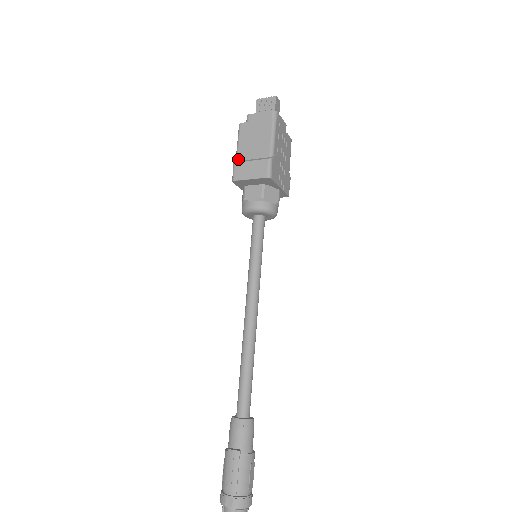
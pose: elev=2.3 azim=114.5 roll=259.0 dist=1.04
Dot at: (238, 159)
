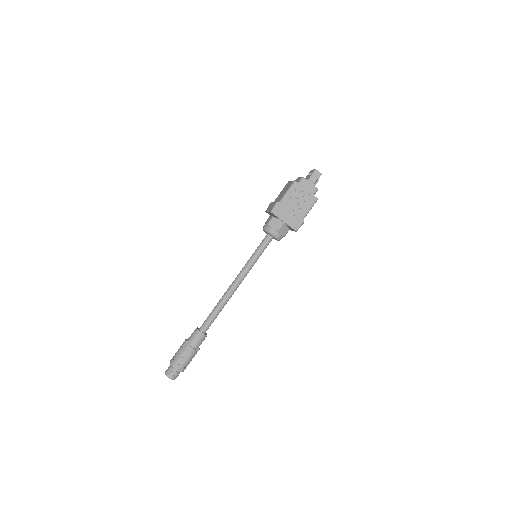
Dot at: (275, 200)
